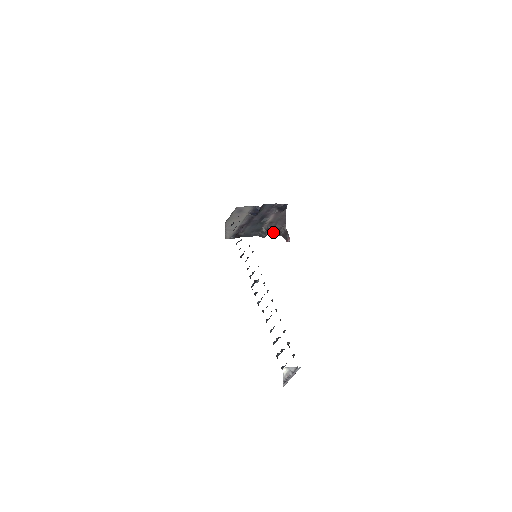
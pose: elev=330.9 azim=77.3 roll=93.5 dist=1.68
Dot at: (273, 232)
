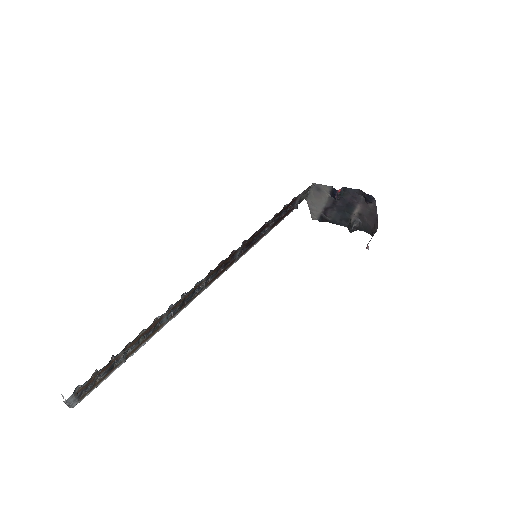
Dot at: (365, 228)
